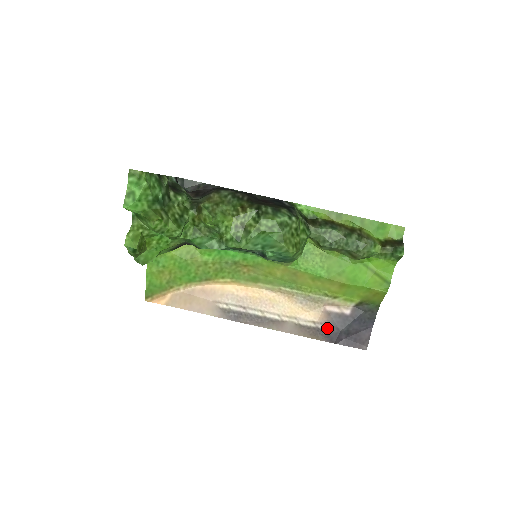
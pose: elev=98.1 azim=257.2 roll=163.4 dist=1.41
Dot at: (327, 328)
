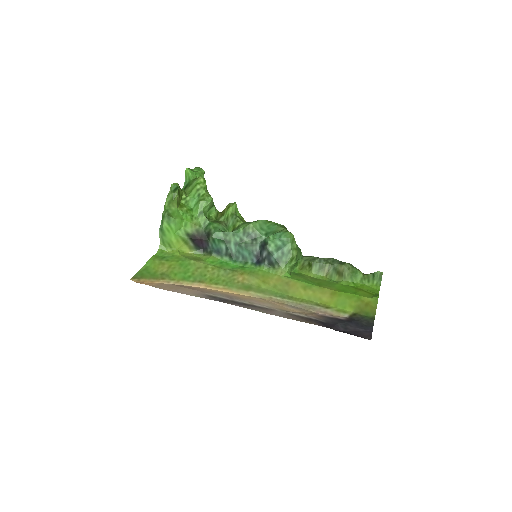
Dot at: (321, 321)
